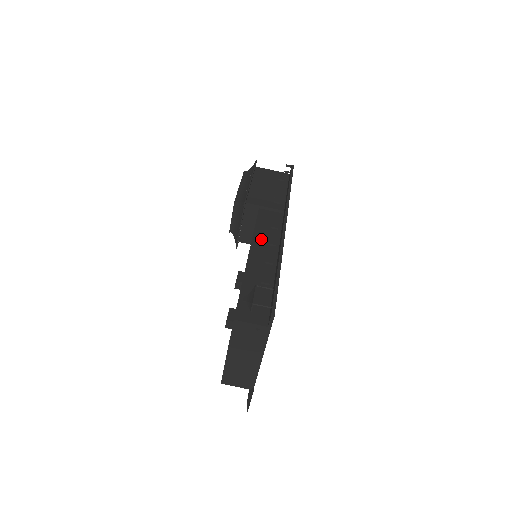
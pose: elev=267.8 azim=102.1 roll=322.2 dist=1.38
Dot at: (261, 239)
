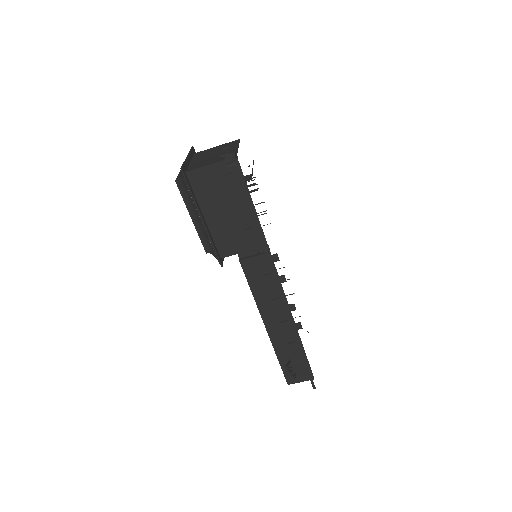
Dot at: (265, 303)
